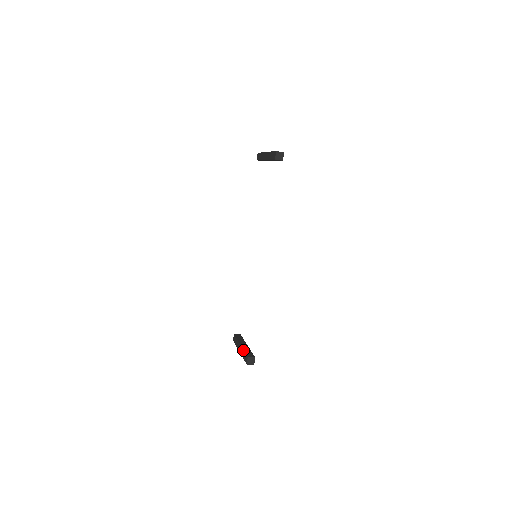
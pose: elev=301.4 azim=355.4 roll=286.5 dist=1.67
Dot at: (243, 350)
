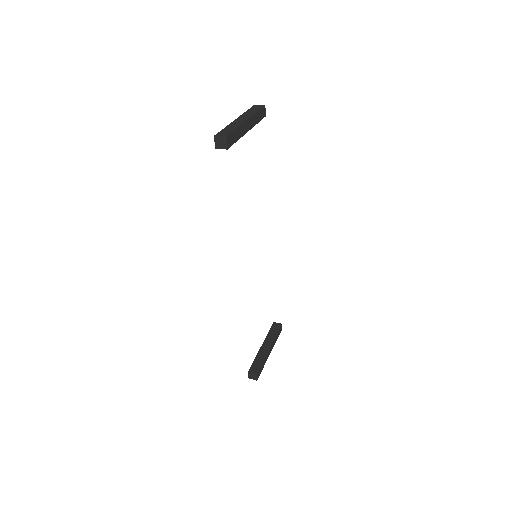
Dot at: (255, 357)
